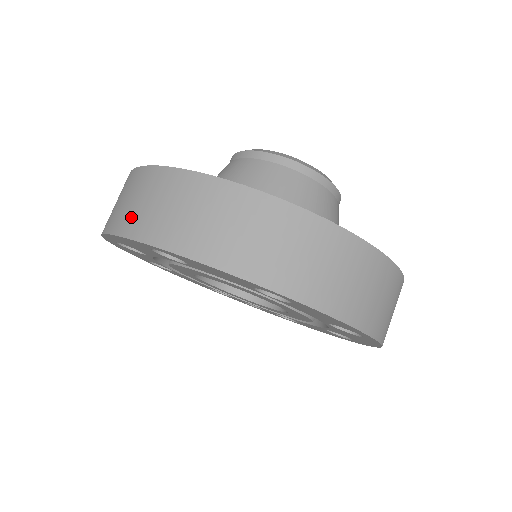
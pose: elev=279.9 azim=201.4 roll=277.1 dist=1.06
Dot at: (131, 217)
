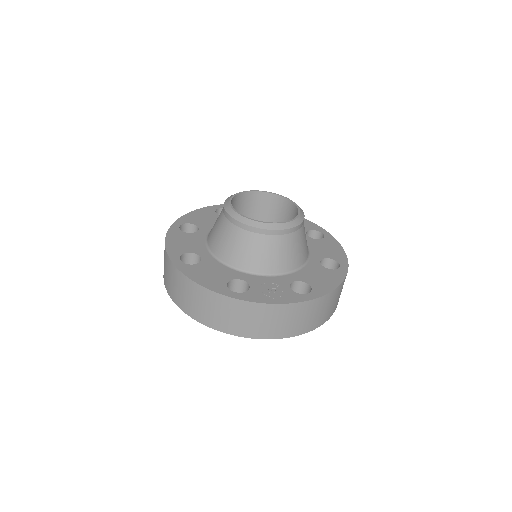
Dot at: (209, 318)
